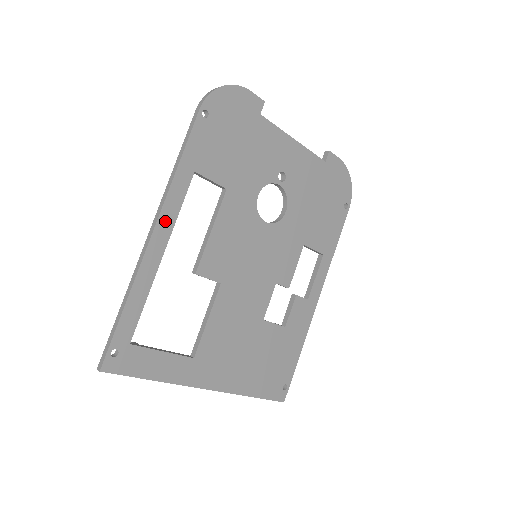
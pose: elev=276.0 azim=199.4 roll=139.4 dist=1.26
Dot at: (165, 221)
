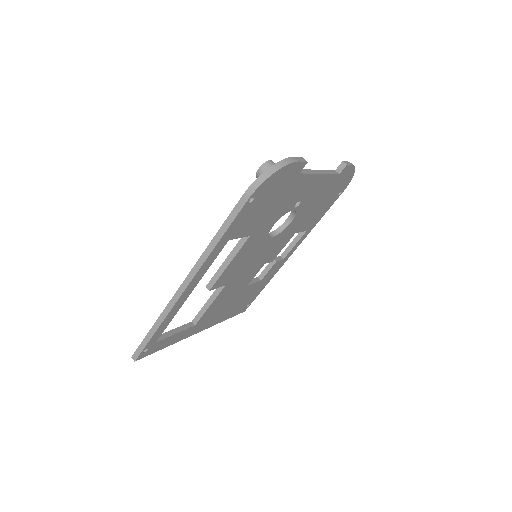
Dot at: (197, 278)
